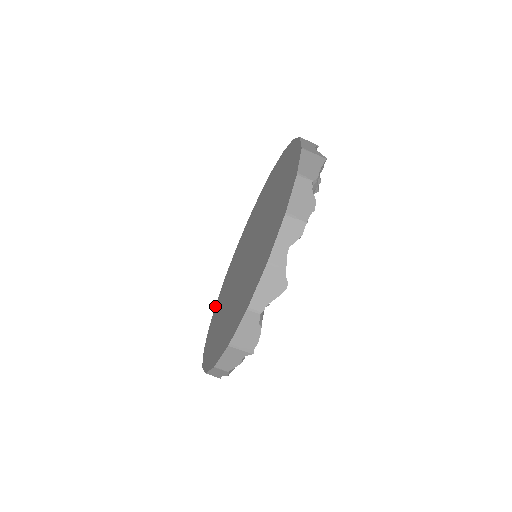
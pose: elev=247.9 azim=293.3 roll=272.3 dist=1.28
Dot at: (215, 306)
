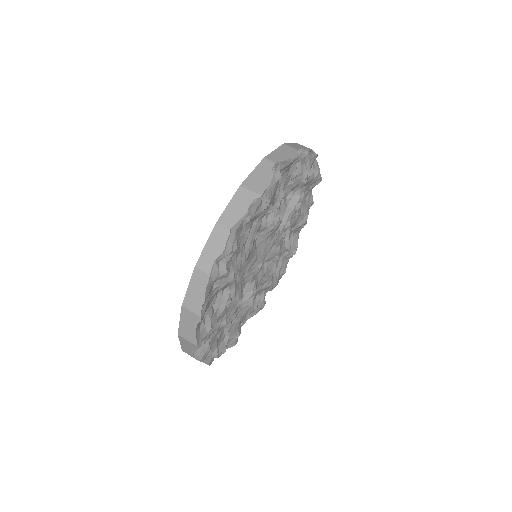
Dot at: occluded
